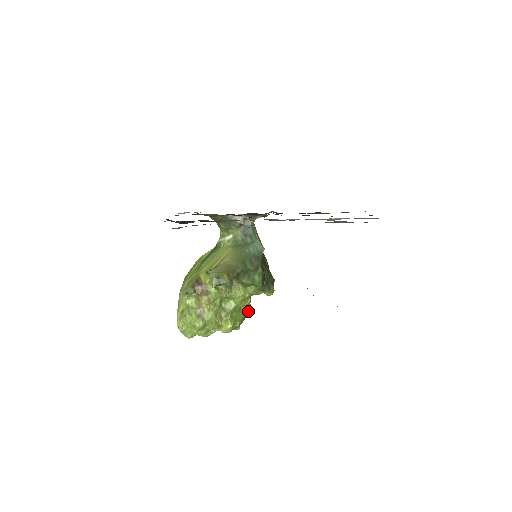
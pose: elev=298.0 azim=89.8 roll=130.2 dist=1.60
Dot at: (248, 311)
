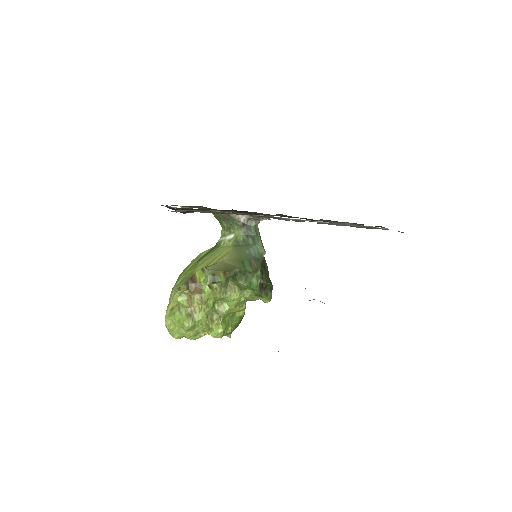
Dot at: (242, 318)
